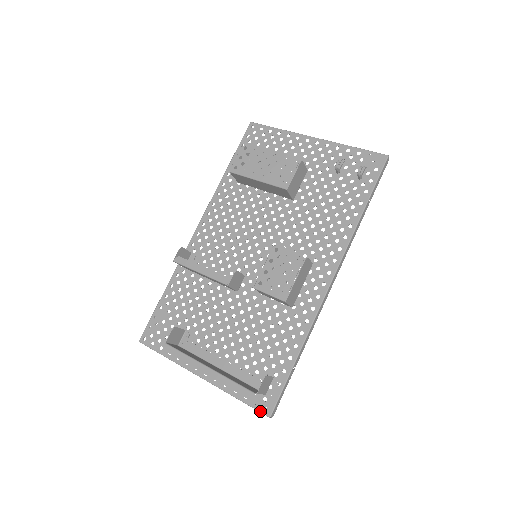
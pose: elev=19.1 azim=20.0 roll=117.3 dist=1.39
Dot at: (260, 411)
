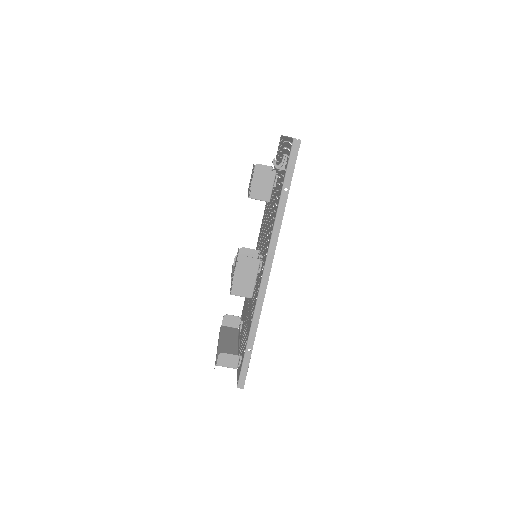
Dot at: occluded
